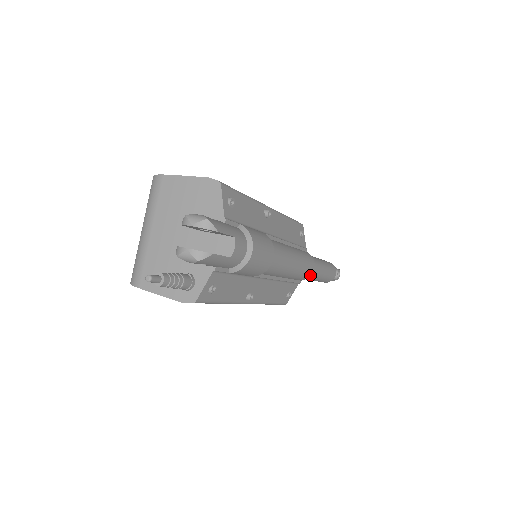
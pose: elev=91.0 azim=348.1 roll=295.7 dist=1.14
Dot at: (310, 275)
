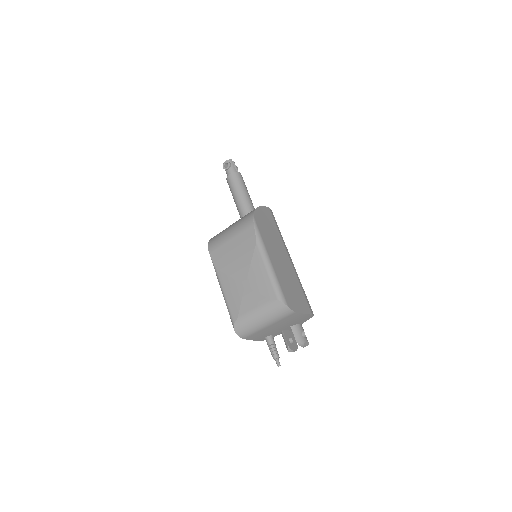
Dot at: occluded
